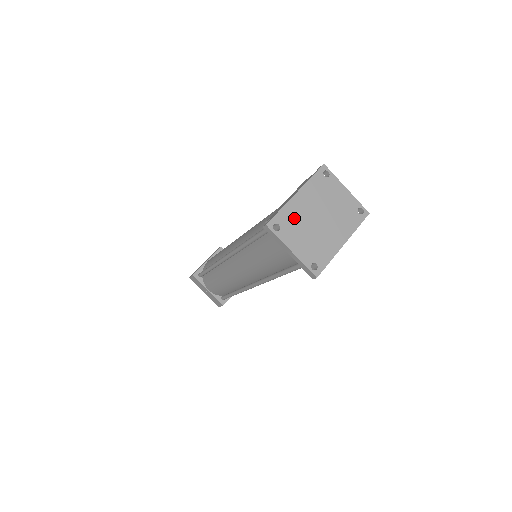
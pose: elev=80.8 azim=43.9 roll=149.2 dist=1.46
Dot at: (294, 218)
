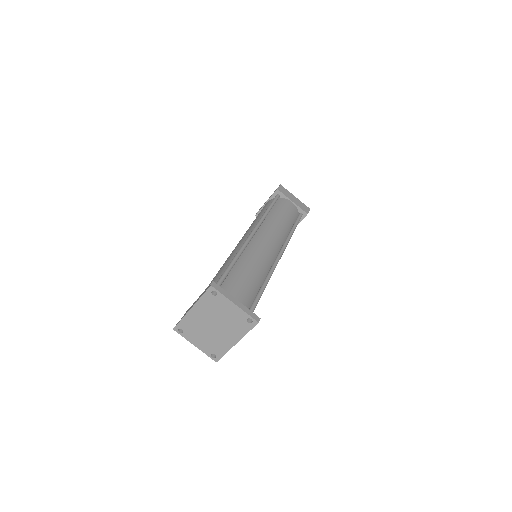
Dot at: (192, 325)
